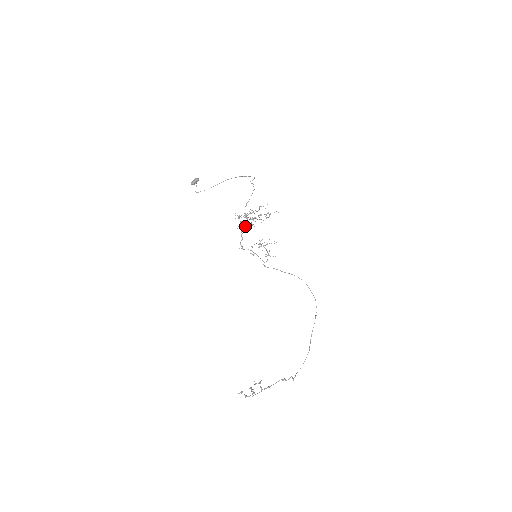
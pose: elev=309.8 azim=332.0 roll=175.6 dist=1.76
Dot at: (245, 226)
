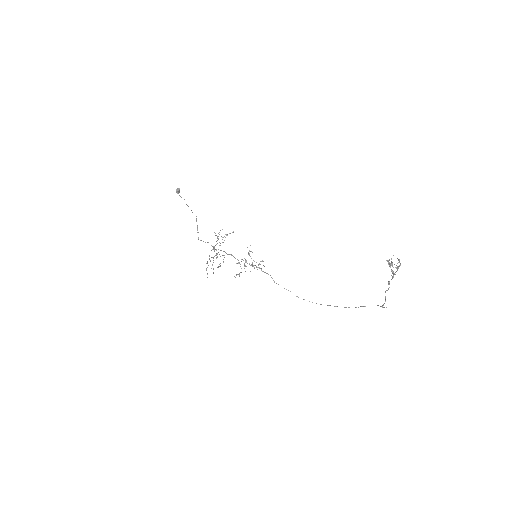
Dot at: (220, 250)
